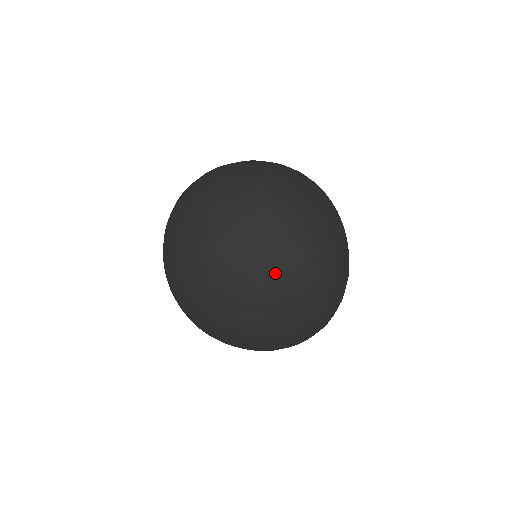
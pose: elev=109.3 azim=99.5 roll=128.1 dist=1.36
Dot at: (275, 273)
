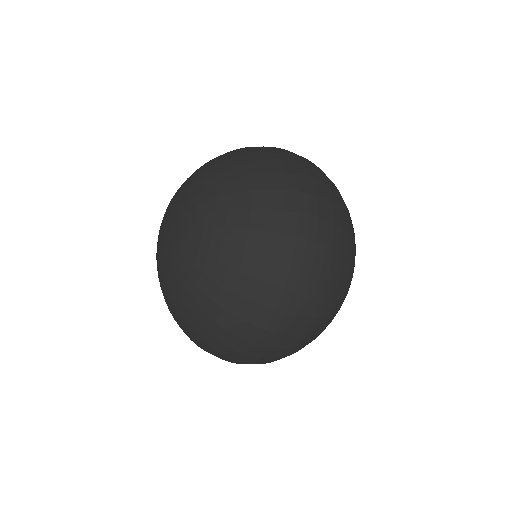
Dot at: (268, 157)
